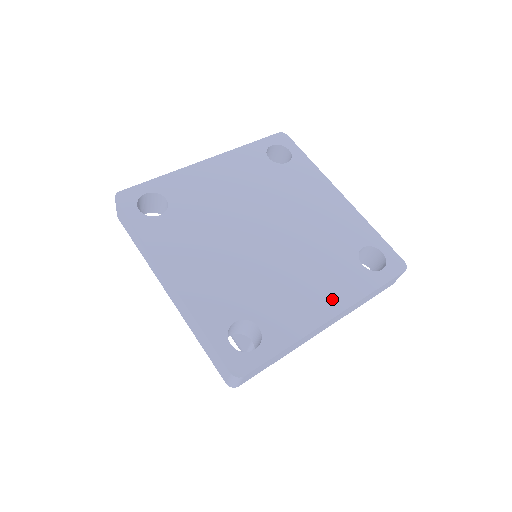
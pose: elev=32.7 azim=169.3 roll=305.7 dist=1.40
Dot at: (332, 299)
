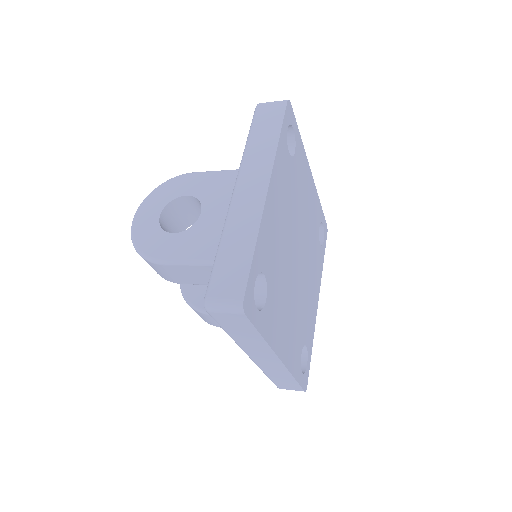
Dot at: (317, 288)
